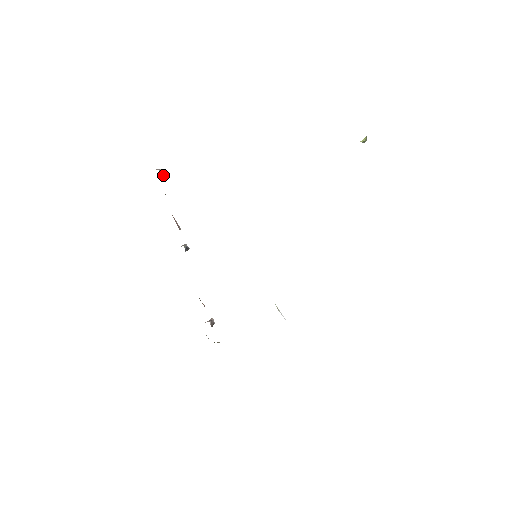
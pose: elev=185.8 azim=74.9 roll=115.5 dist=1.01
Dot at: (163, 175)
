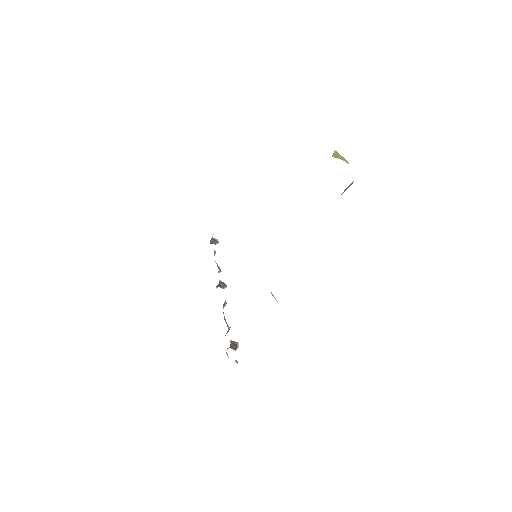
Dot at: (218, 243)
